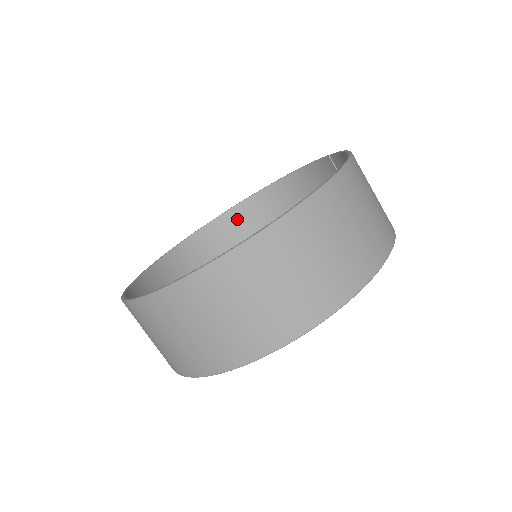
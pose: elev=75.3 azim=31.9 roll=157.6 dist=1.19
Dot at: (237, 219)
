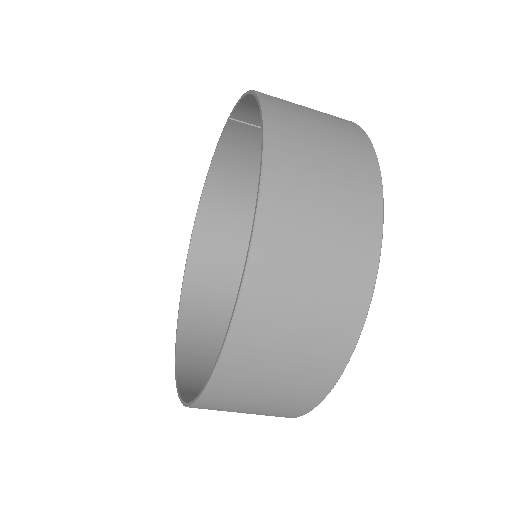
Dot at: (203, 247)
